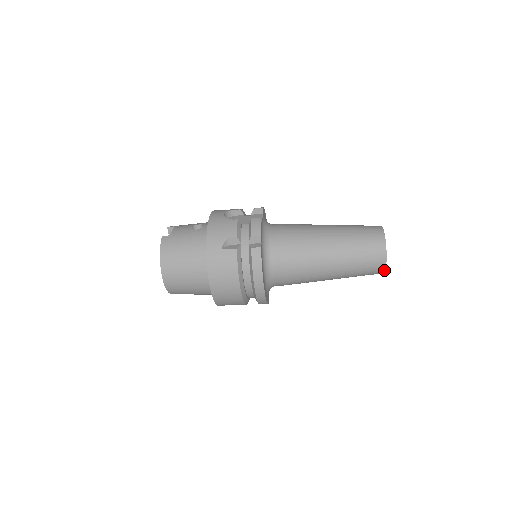
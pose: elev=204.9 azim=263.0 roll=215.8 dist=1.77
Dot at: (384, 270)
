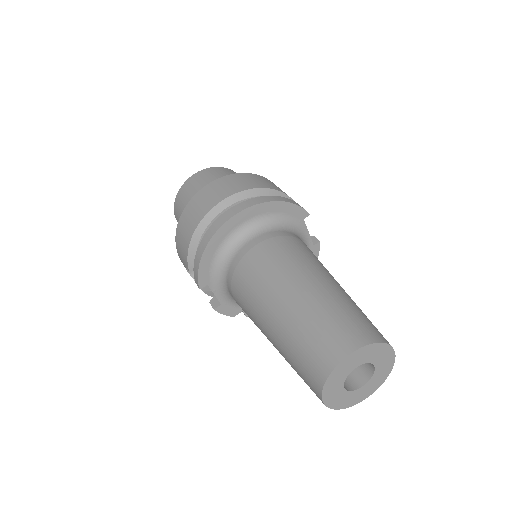
Dot at: (381, 381)
